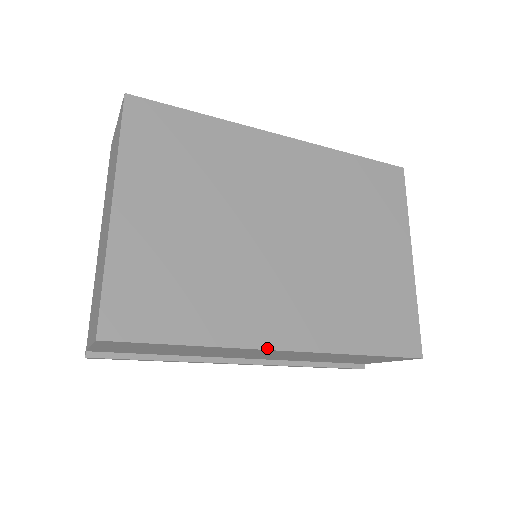
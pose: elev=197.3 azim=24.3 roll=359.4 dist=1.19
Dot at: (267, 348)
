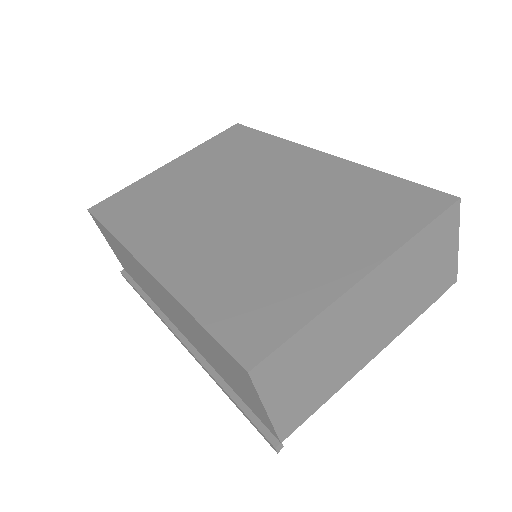
Dot at: (138, 259)
